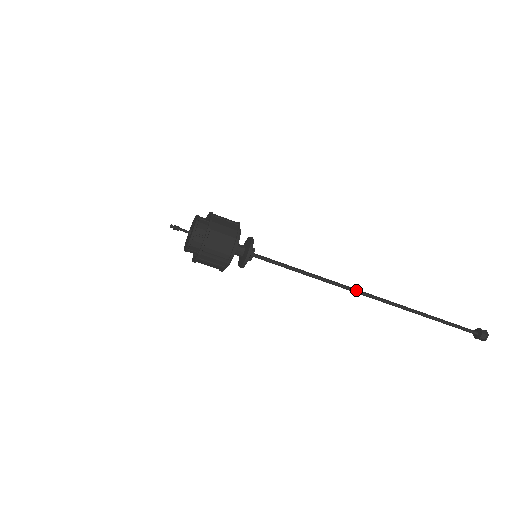
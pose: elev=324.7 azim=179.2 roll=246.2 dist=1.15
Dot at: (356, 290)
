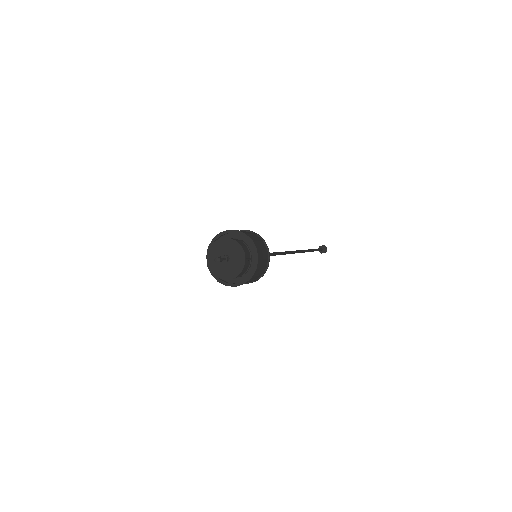
Dot at: (292, 252)
